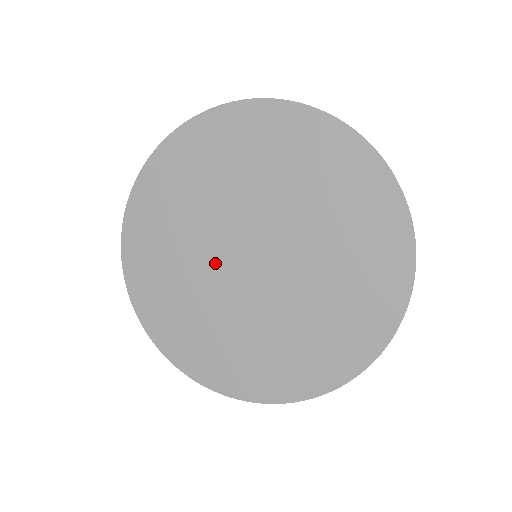
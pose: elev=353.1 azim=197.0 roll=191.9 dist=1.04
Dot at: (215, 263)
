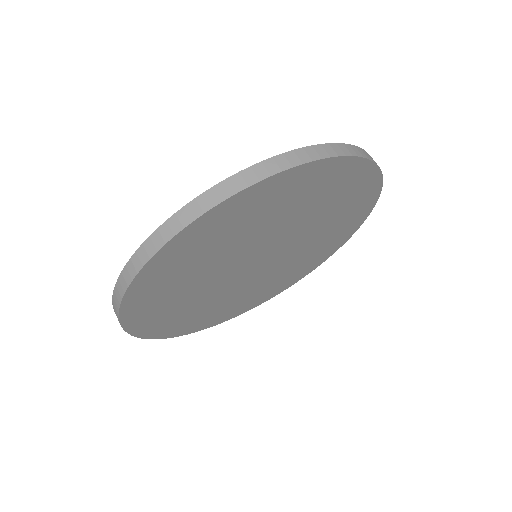
Dot at: (227, 284)
